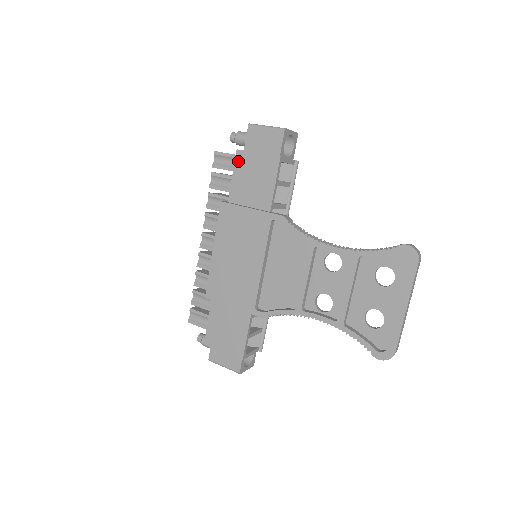
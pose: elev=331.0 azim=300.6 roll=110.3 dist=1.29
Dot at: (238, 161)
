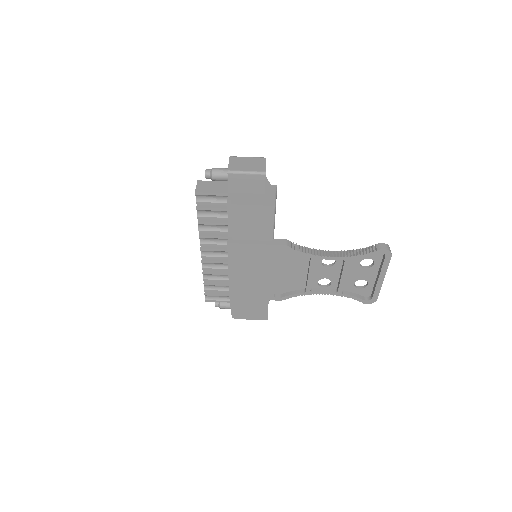
Dot at: (234, 212)
